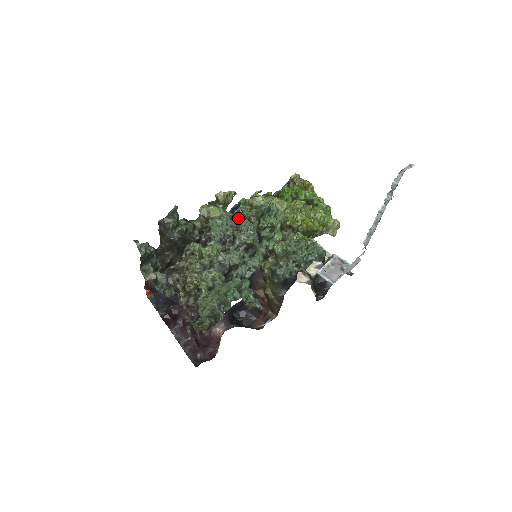
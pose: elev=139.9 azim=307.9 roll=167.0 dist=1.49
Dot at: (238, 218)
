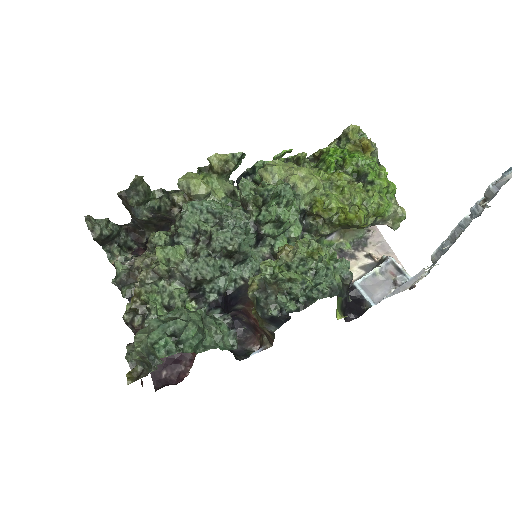
Dot at: occluded
